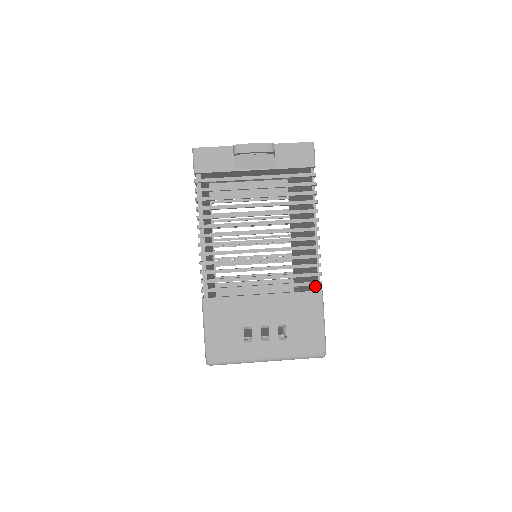
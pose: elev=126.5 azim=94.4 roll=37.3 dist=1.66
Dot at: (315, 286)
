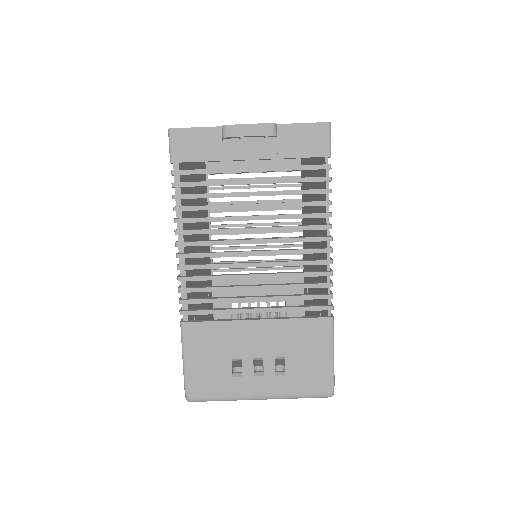
Dot at: occluded
